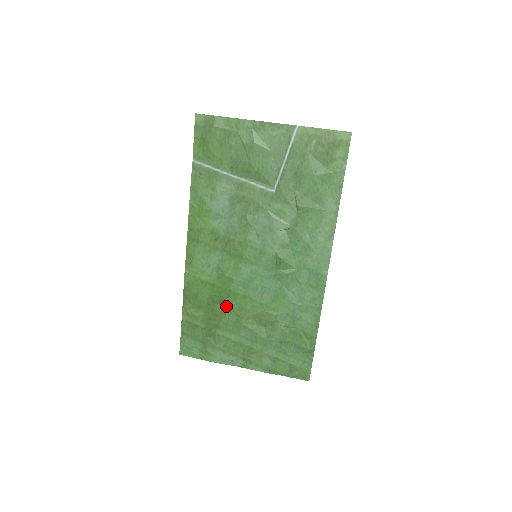
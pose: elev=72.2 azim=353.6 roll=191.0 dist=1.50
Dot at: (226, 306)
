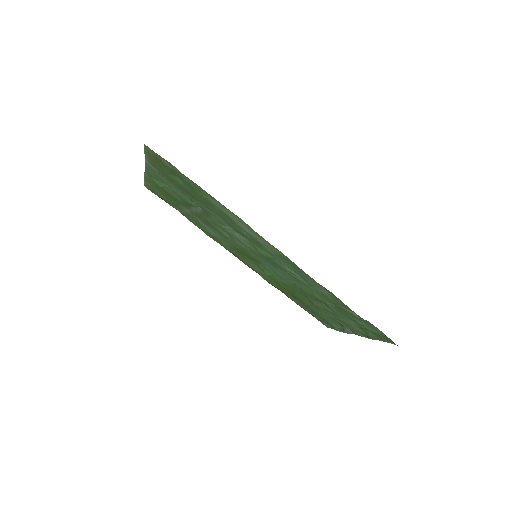
Dot at: (296, 293)
